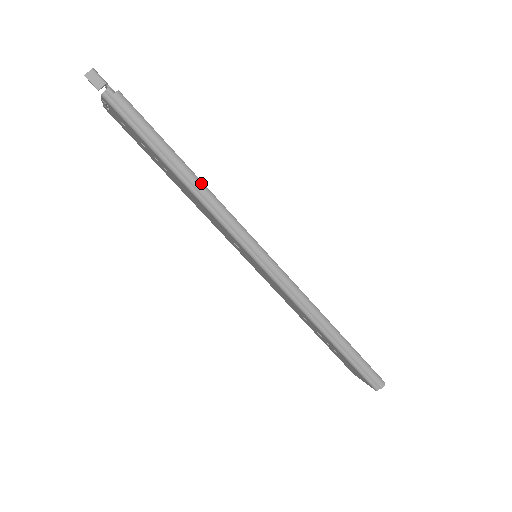
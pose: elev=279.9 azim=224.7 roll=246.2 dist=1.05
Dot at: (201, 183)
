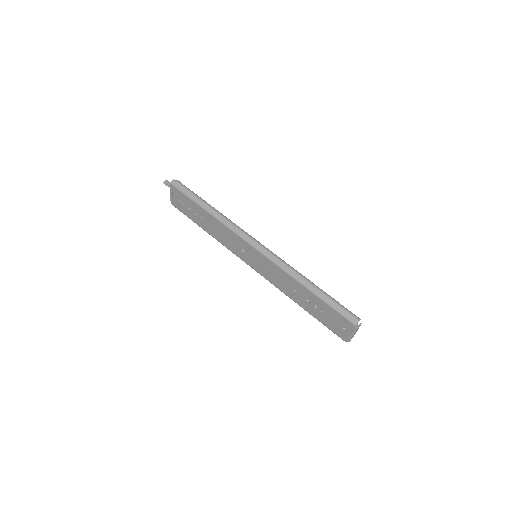
Dot at: (219, 212)
